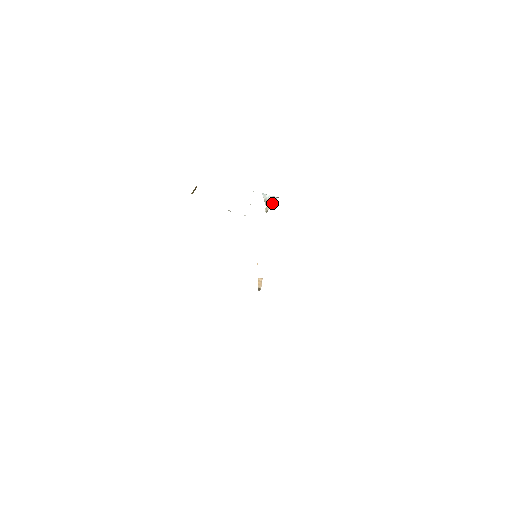
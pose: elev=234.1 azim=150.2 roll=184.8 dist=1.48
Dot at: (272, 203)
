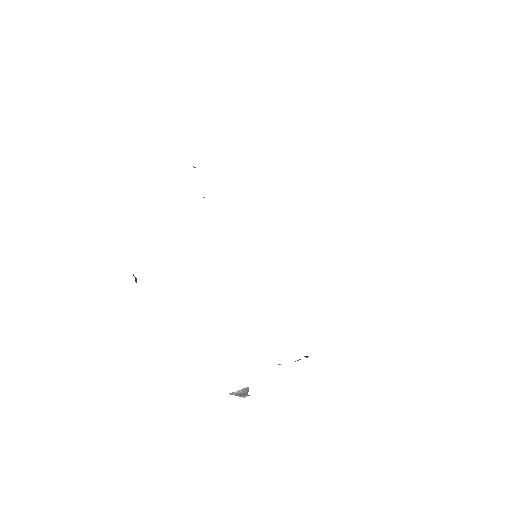
Dot at: (247, 392)
